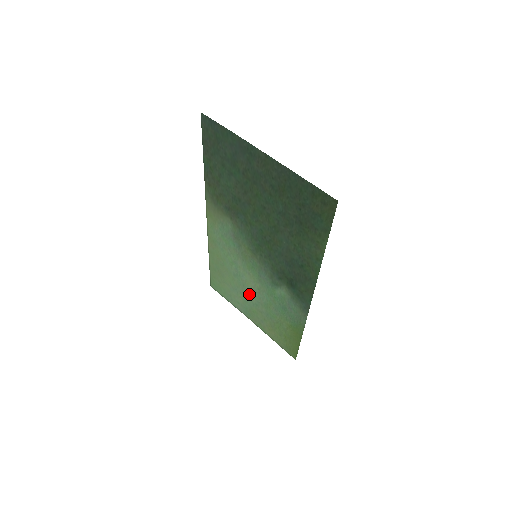
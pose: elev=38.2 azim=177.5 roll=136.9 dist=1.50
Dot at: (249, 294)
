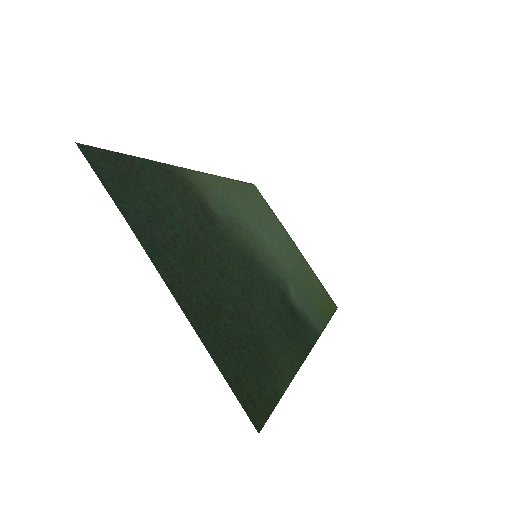
Dot at: (278, 242)
